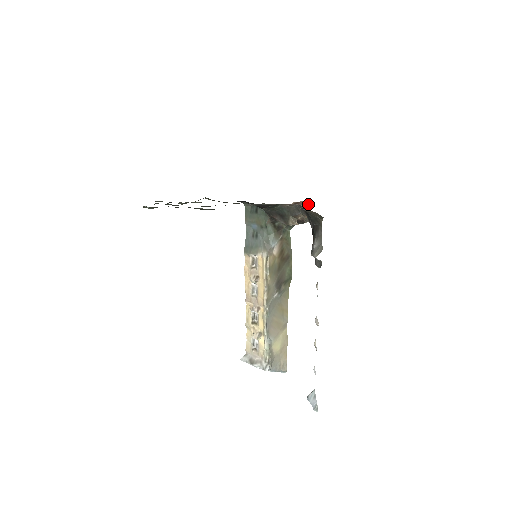
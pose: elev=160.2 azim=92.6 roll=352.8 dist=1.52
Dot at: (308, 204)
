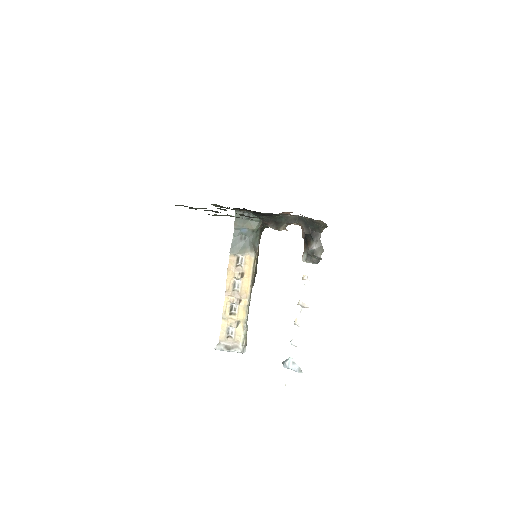
Dot at: (287, 213)
